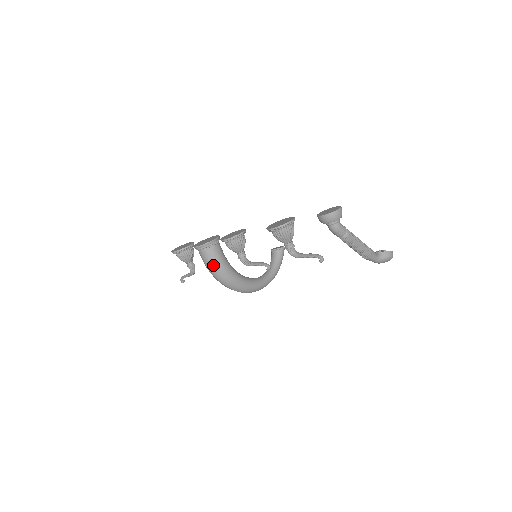
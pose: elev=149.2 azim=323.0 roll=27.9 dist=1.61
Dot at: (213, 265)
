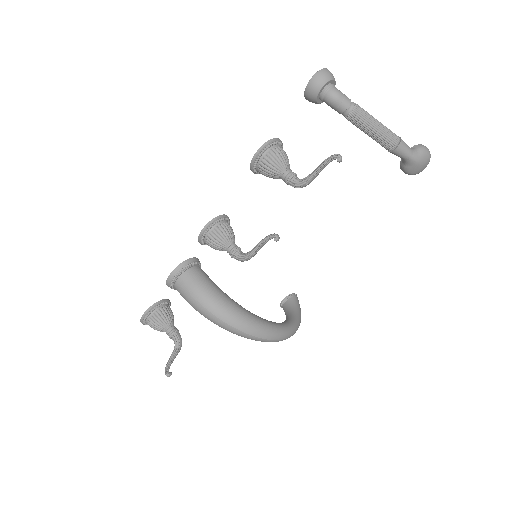
Dot at: (200, 292)
